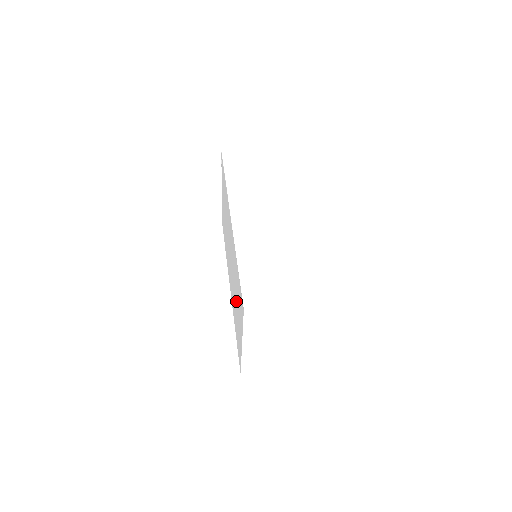
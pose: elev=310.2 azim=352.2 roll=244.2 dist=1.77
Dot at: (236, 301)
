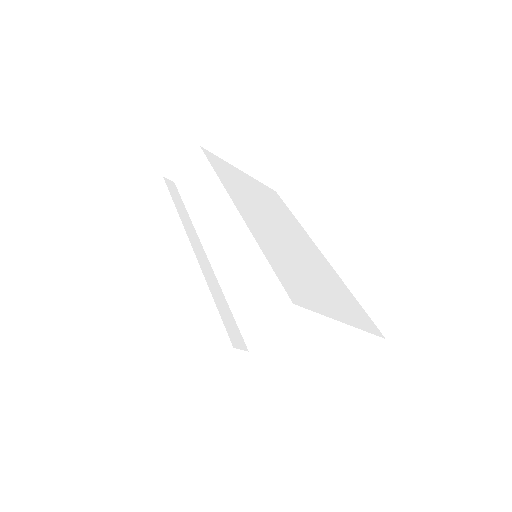
Dot at: occluded
